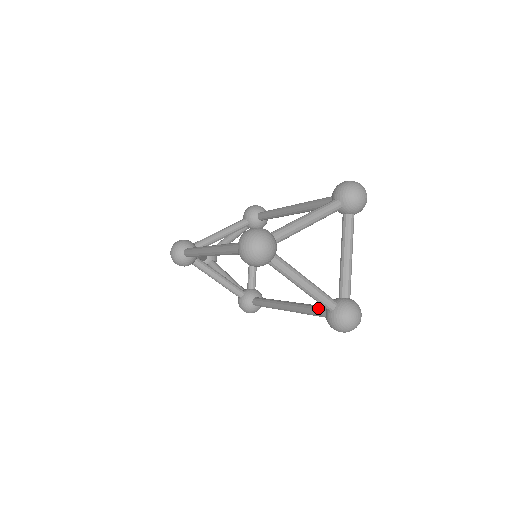
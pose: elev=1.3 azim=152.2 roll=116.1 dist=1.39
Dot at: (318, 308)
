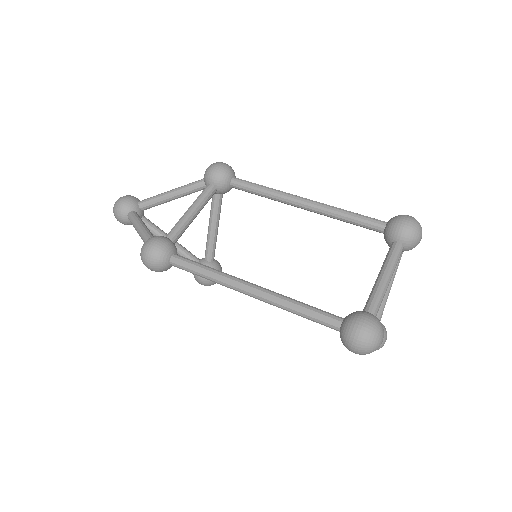
Dot at: occluded
